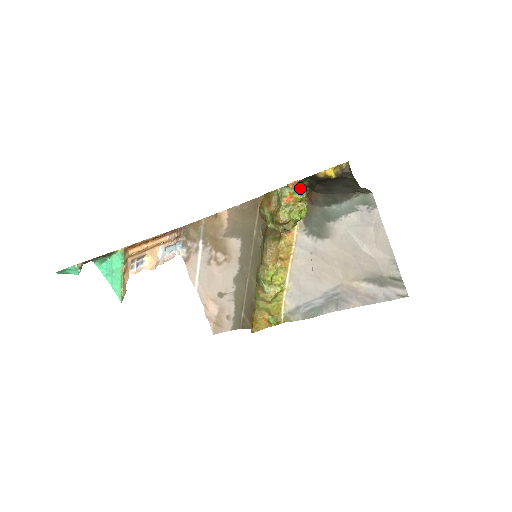
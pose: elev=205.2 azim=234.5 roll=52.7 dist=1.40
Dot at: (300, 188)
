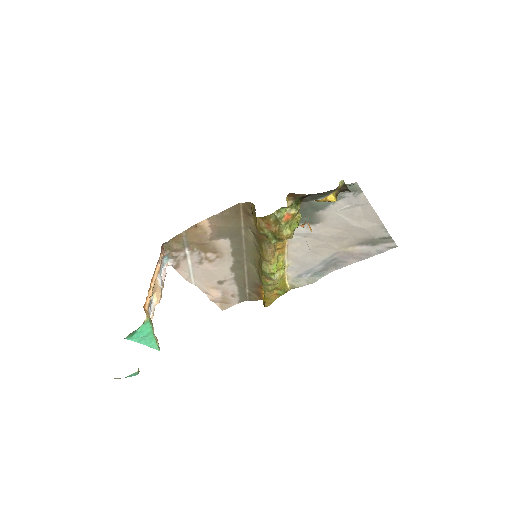
Dot at: (294, 204)
